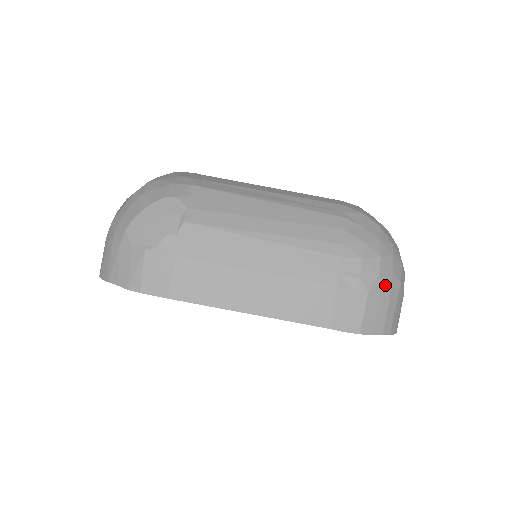
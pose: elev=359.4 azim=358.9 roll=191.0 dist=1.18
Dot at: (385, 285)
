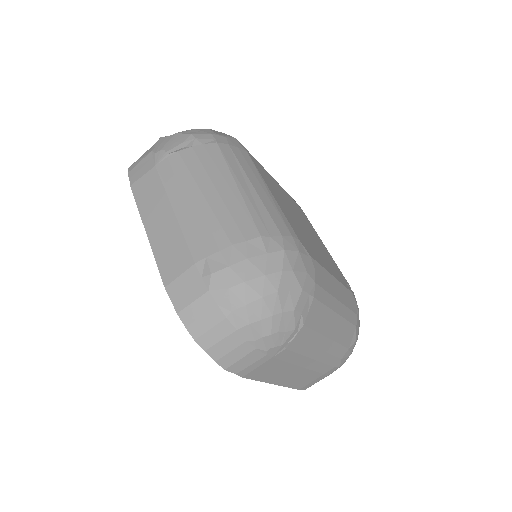
Dot at: (228, 304)
